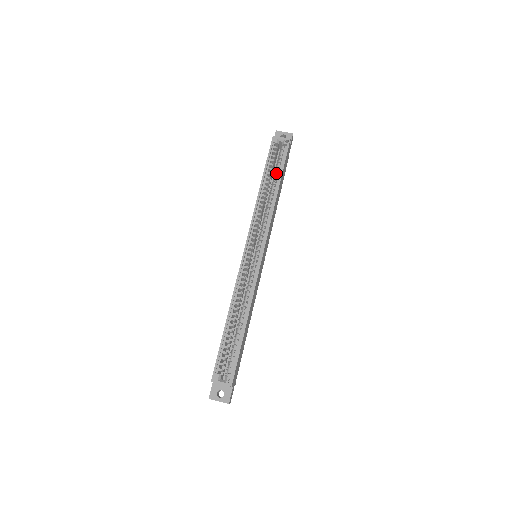
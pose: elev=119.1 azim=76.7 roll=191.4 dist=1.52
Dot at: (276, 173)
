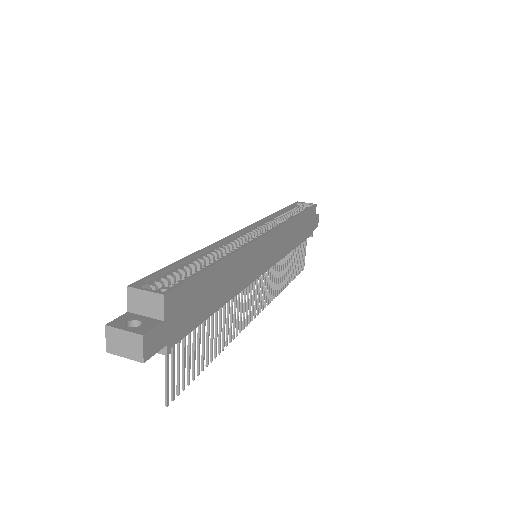
Dot at: occluded
